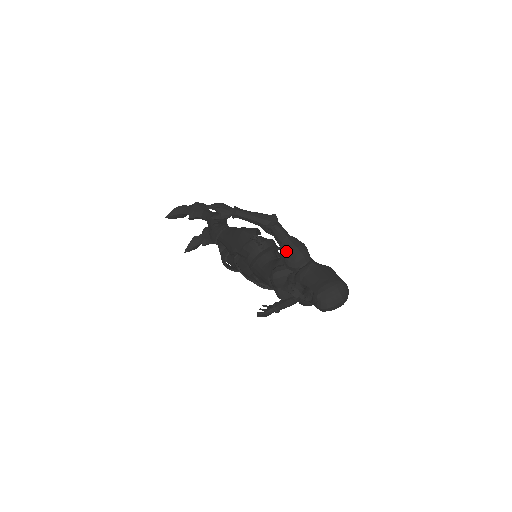
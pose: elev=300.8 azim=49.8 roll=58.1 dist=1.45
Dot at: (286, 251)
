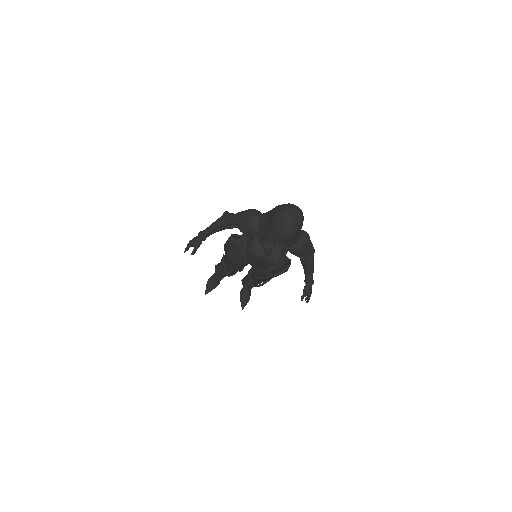
Dot at: (241, 225)
